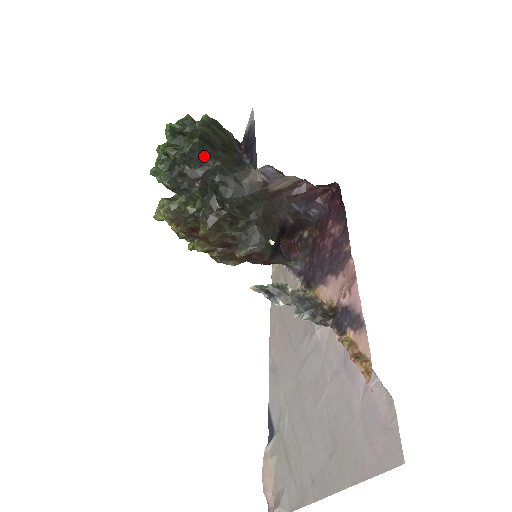
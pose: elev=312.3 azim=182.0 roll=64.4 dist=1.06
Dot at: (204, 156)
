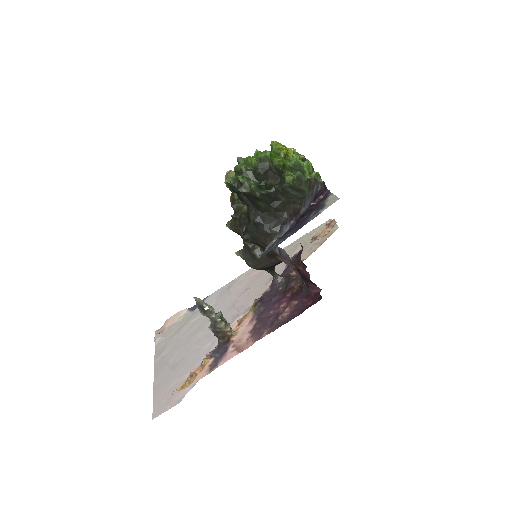
Dot at: (258, 203)
